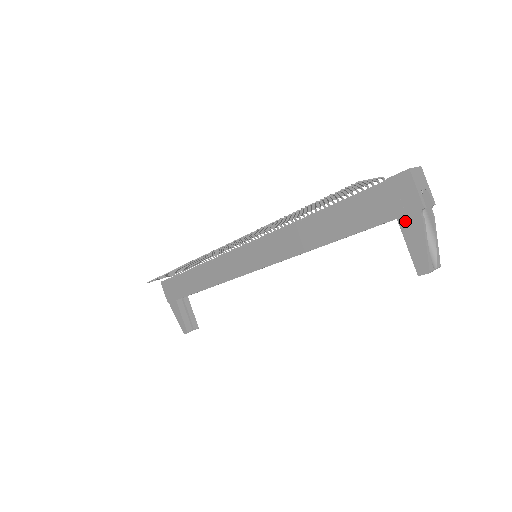
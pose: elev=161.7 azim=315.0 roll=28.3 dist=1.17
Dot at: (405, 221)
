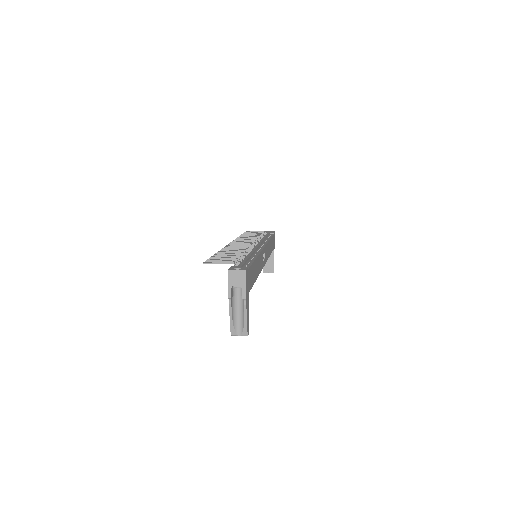
Dot at: occluded
